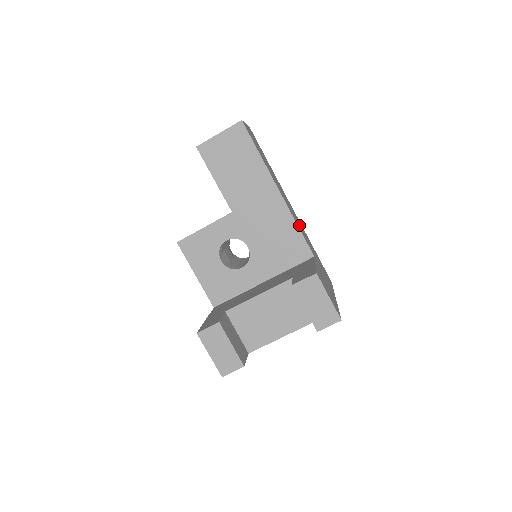
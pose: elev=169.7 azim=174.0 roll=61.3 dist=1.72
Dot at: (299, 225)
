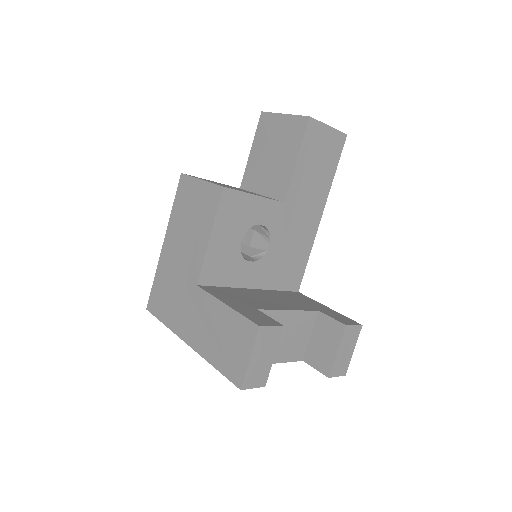
Dot at: occluded
